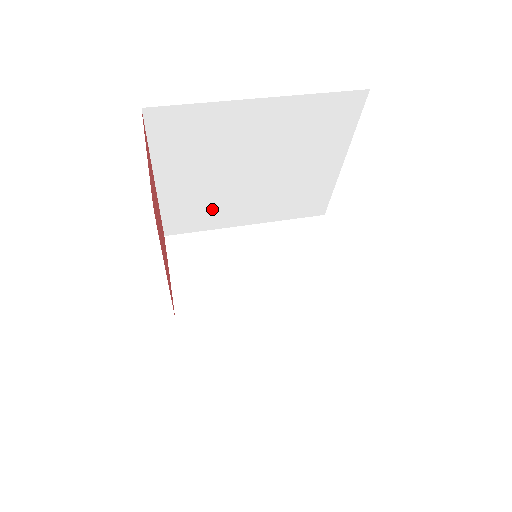
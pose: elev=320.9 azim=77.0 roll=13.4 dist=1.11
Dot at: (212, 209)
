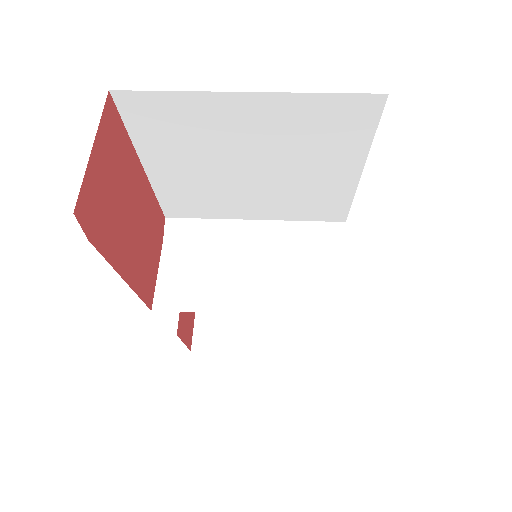
Dot at: (212, 199)
